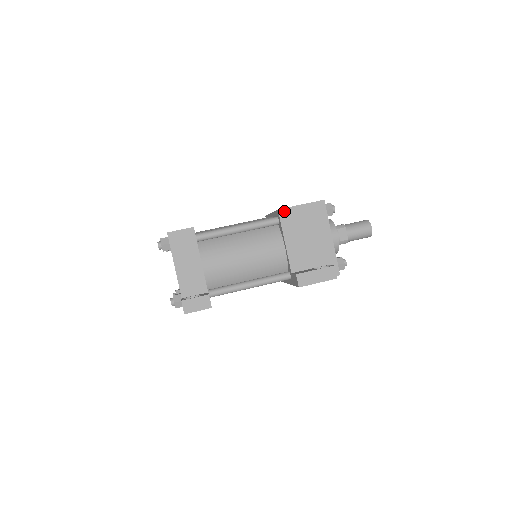
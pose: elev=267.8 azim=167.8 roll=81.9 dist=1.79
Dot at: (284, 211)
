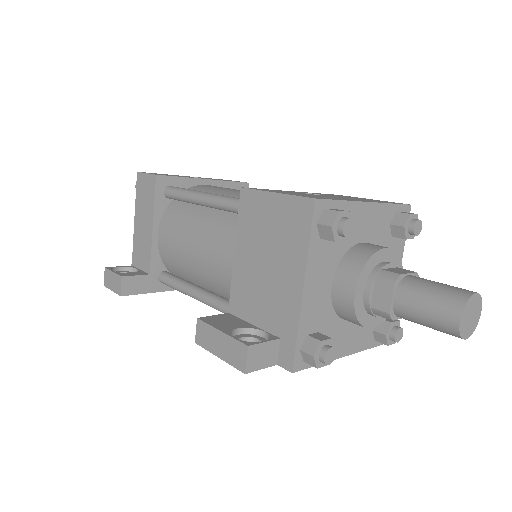
Dot at: (248, 194)
